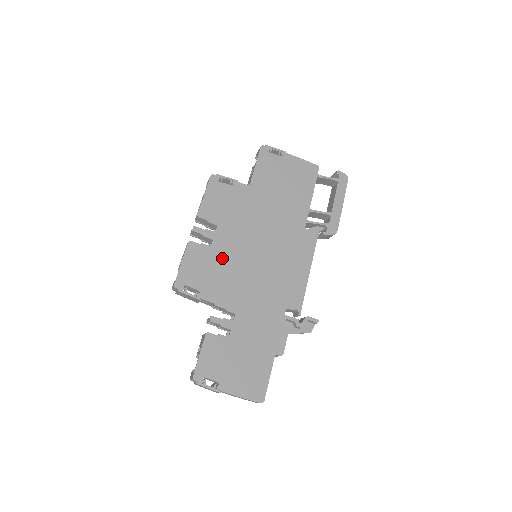
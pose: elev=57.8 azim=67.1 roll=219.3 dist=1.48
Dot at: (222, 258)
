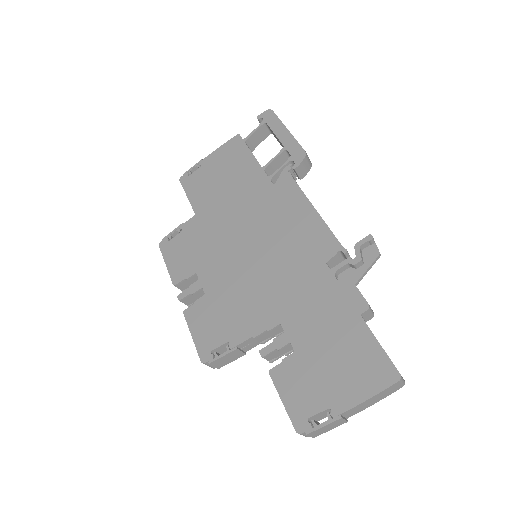
Dot at: (223, 292)
